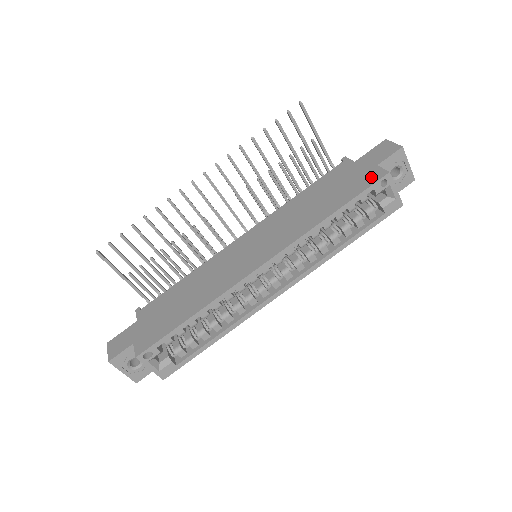
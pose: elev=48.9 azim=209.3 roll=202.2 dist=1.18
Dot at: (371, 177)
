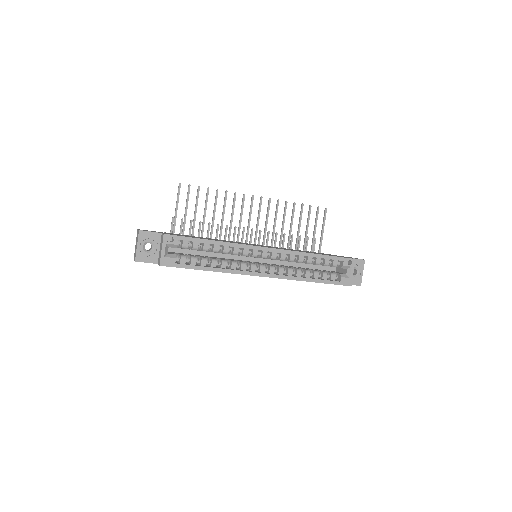
Dot at: occluded
